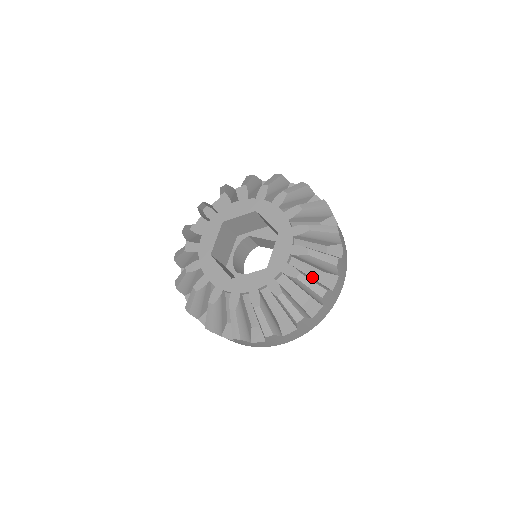
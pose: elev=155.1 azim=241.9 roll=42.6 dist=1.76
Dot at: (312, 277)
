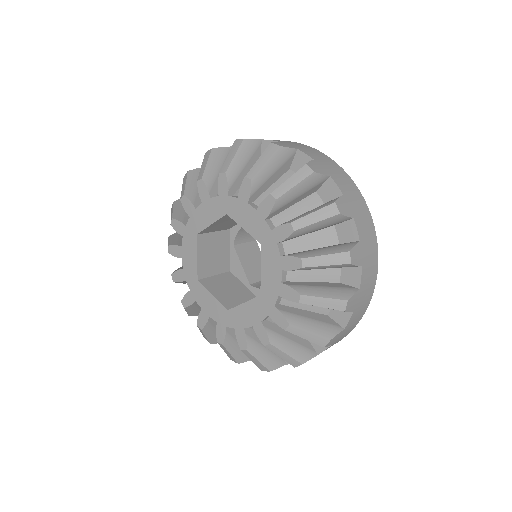
Dot at: occluded
